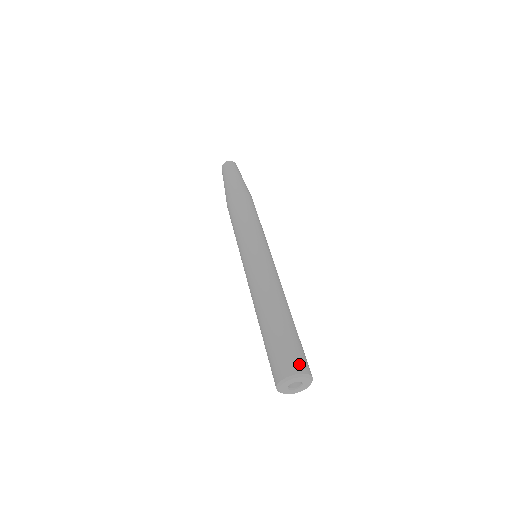
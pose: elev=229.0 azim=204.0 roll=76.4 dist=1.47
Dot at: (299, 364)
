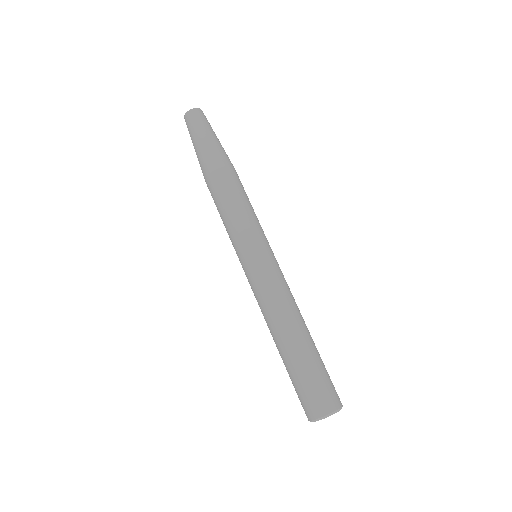
Dot at: (333, 399)
